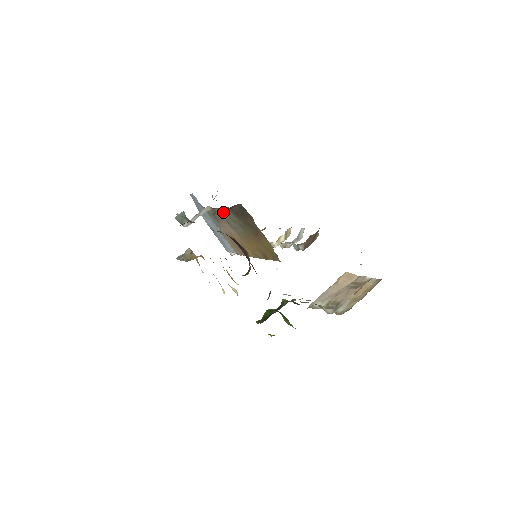
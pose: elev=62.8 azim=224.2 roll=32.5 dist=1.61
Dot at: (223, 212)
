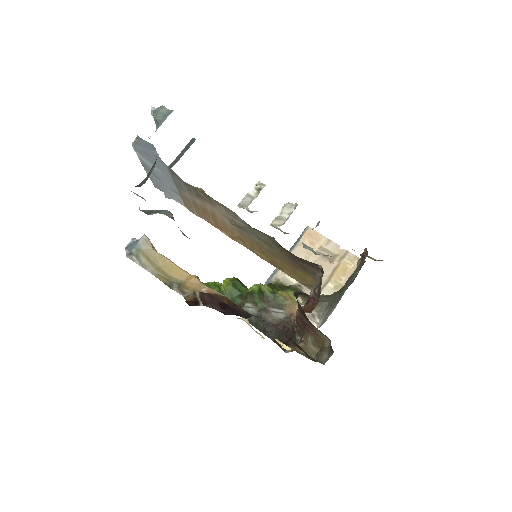
Dot at: (238, 217)
